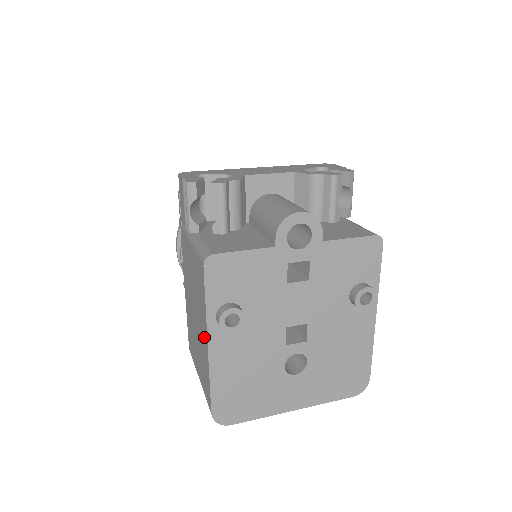
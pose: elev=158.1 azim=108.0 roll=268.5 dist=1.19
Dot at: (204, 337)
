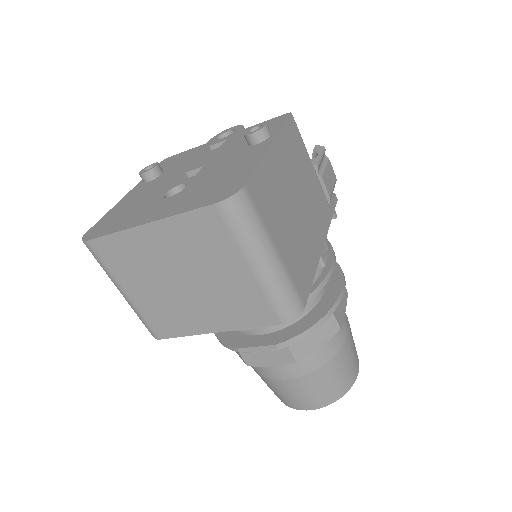
Dot at: occluded
